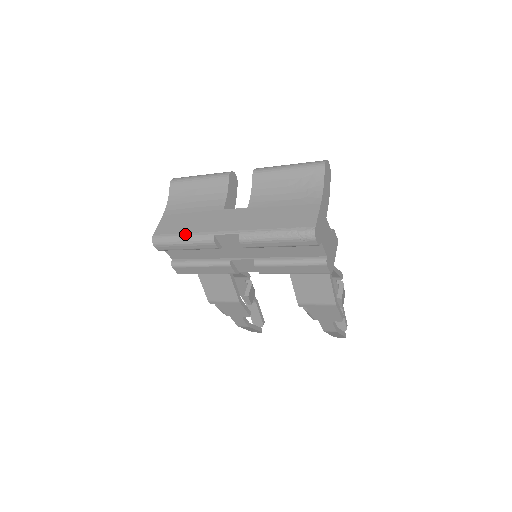
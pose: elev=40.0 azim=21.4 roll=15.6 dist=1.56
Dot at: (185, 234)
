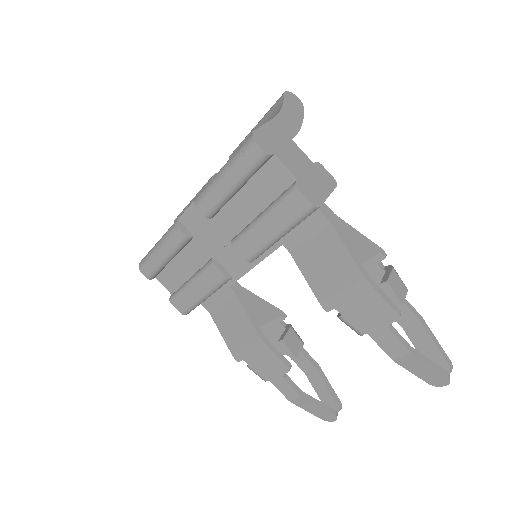
Dot at: (160, 239)
